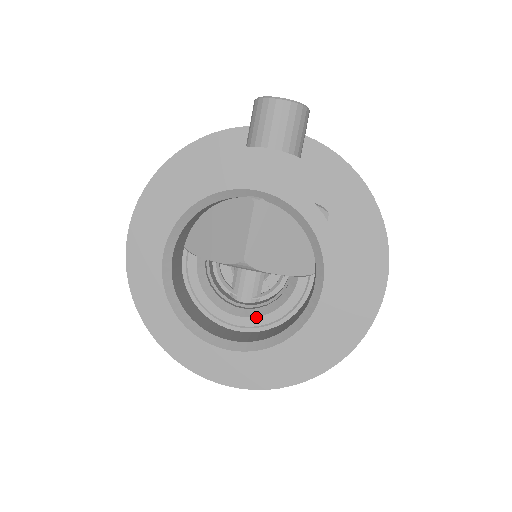
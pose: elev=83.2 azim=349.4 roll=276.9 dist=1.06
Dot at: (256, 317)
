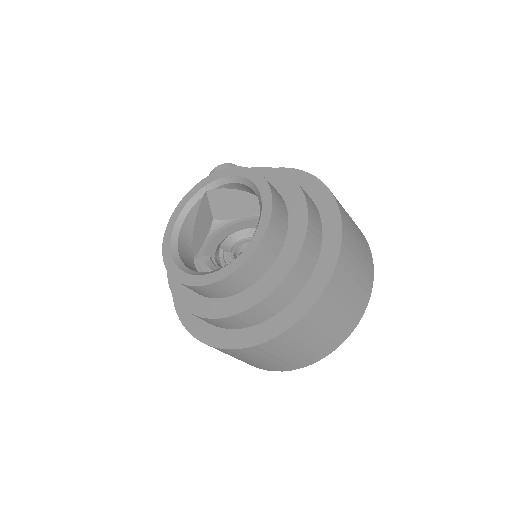
Dot at: occluded
